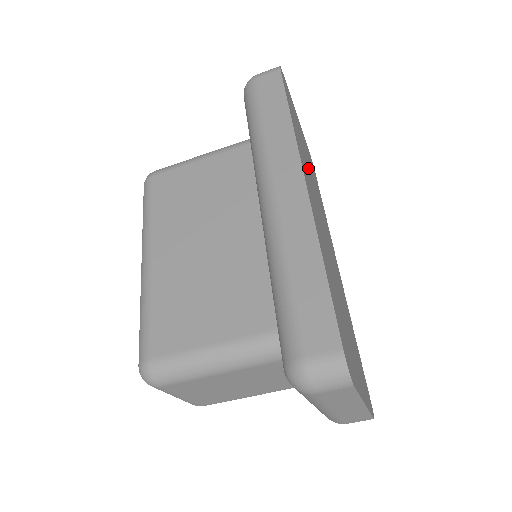
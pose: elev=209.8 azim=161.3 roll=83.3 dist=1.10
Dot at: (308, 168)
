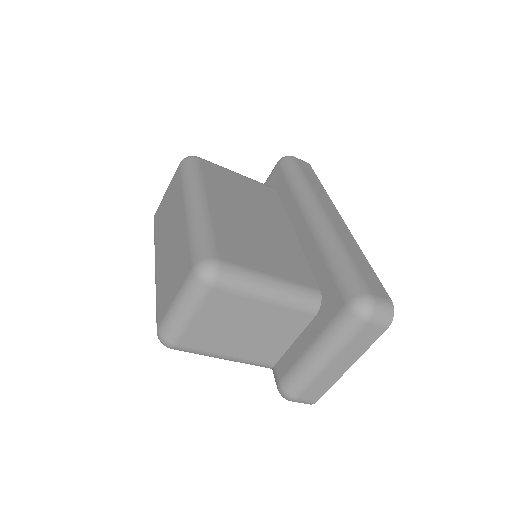
Dot at: occluded
